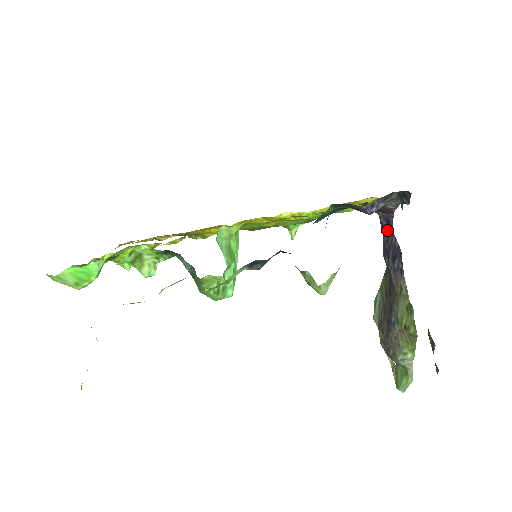
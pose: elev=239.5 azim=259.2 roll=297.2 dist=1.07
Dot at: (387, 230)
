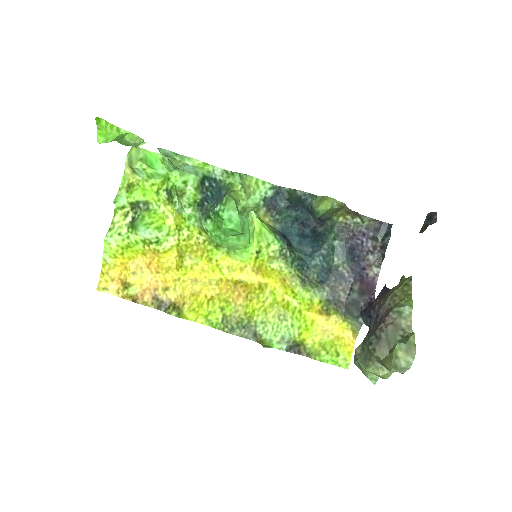
Dot at: (369, 307)
